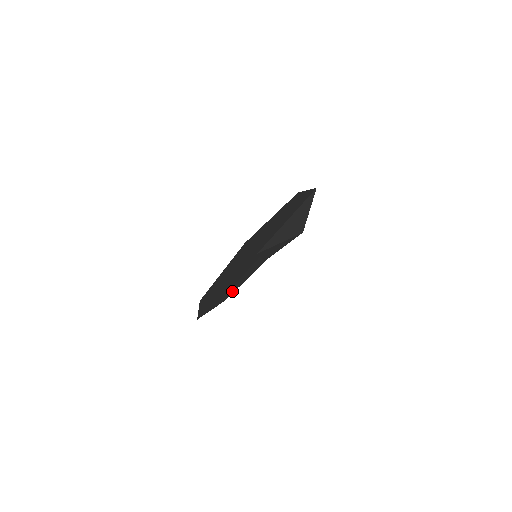
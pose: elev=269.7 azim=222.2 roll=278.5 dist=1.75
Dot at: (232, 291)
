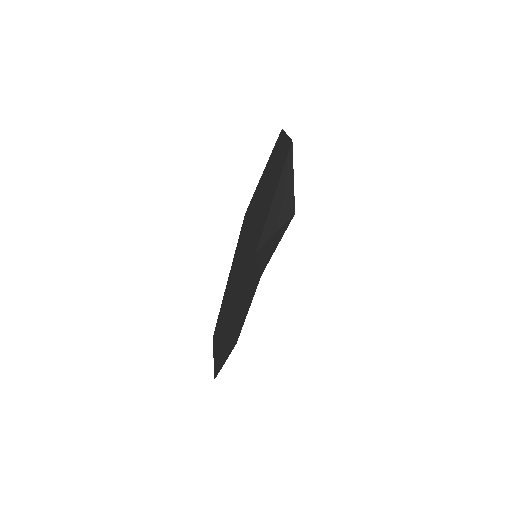
Dot at: (240, 327)
